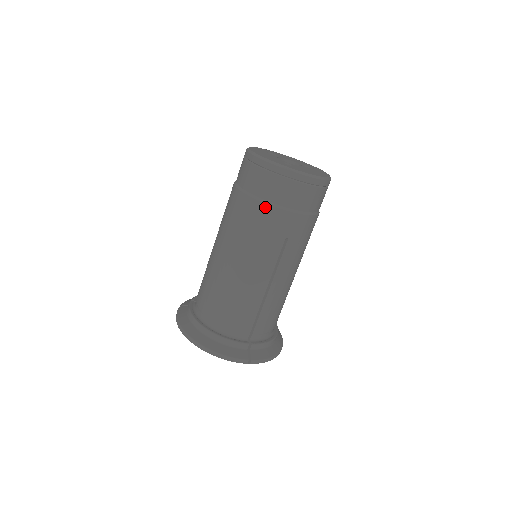
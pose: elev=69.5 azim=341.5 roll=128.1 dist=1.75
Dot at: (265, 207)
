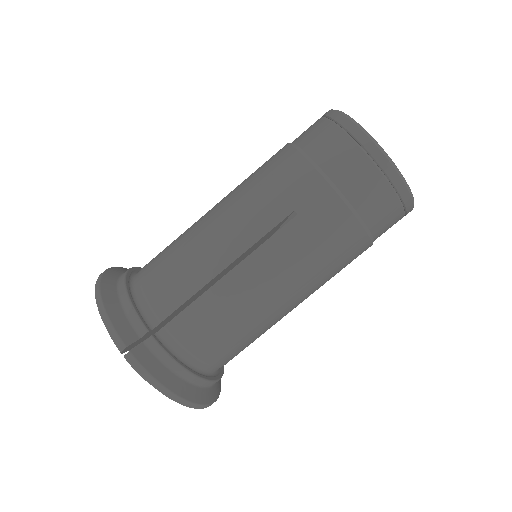
Dot at: (296, 156)
